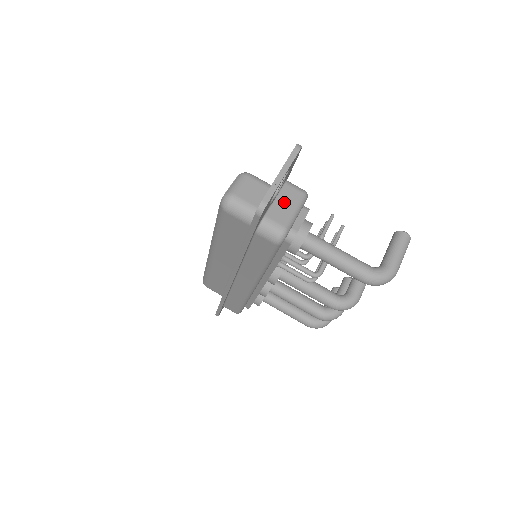
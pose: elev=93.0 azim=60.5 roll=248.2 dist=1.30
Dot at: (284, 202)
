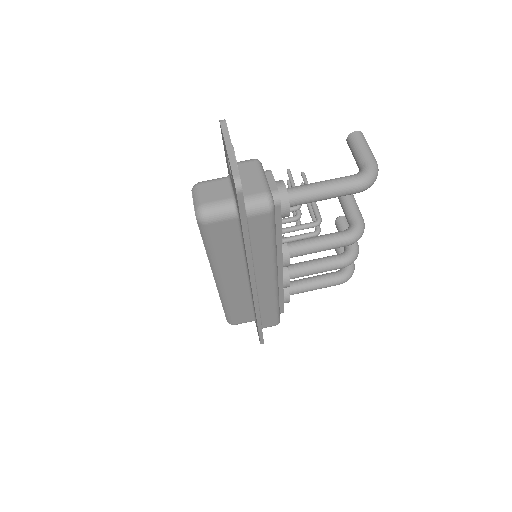
Dot at: (247, 177)
